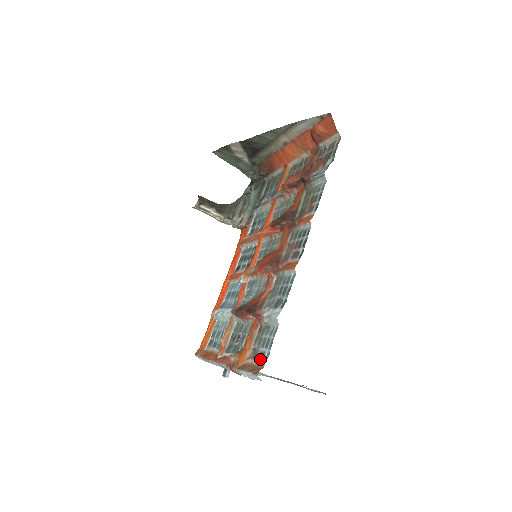
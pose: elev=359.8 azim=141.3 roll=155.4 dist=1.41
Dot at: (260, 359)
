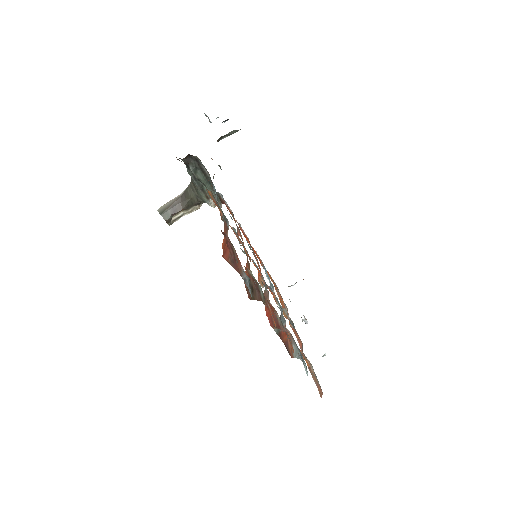
Dot at: occluded
